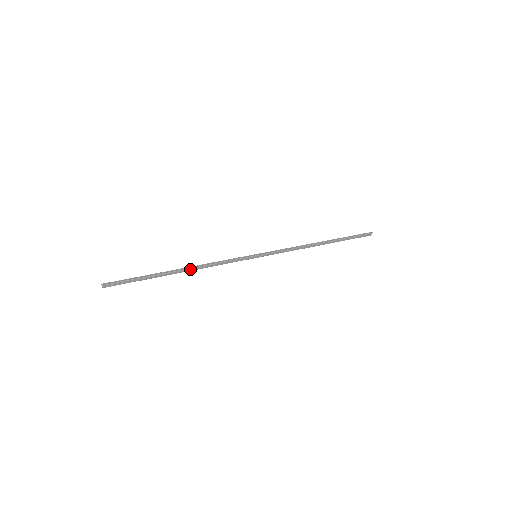
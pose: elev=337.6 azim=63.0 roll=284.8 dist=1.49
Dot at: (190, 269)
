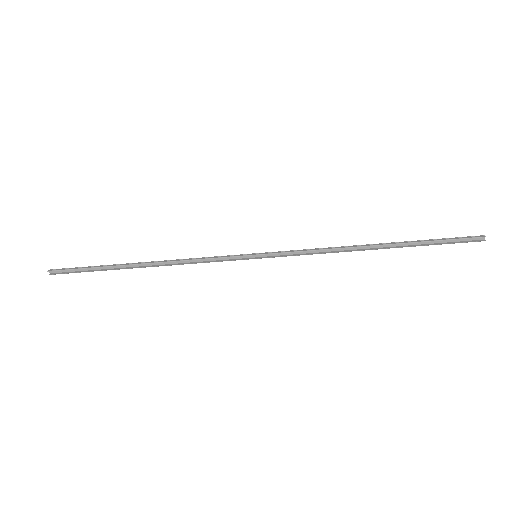
Dot at: (158, 264)
